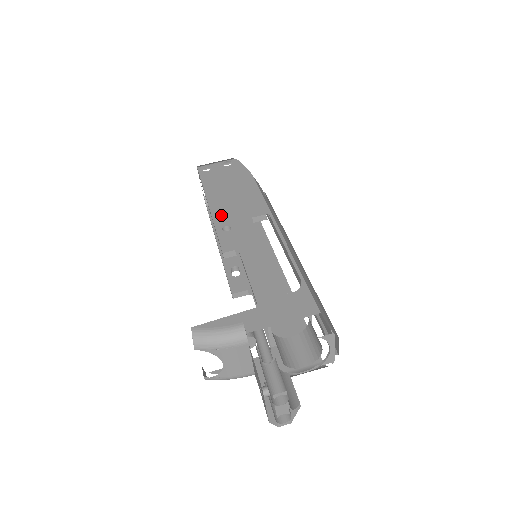
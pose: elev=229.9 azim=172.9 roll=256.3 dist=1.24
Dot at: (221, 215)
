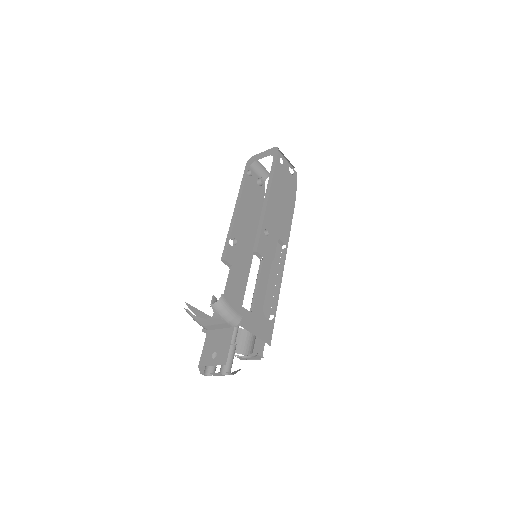
Dot at: (269, 217)
